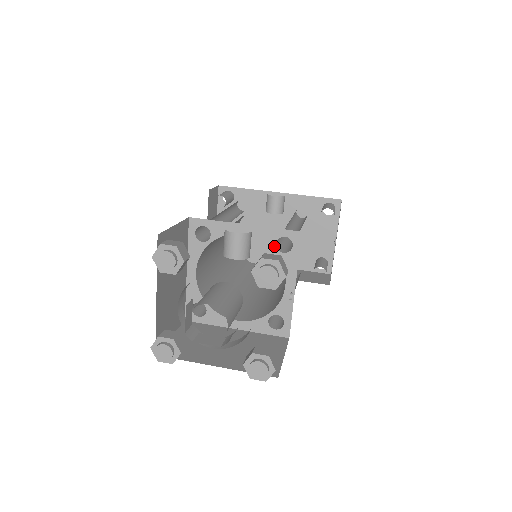
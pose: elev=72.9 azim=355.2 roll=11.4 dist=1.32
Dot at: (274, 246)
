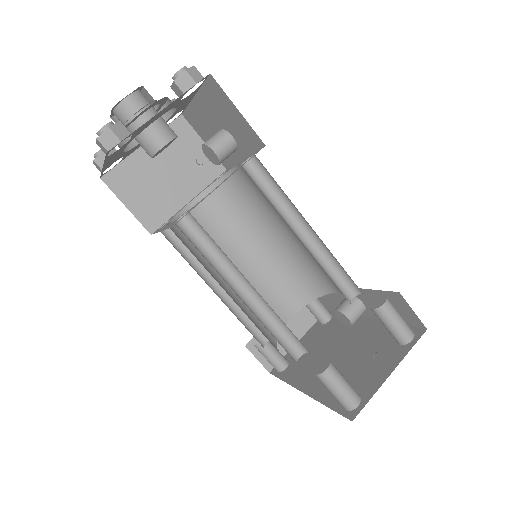
Dot at: occluded
